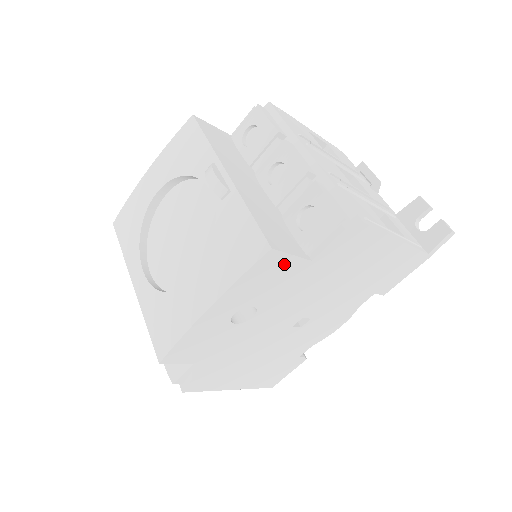
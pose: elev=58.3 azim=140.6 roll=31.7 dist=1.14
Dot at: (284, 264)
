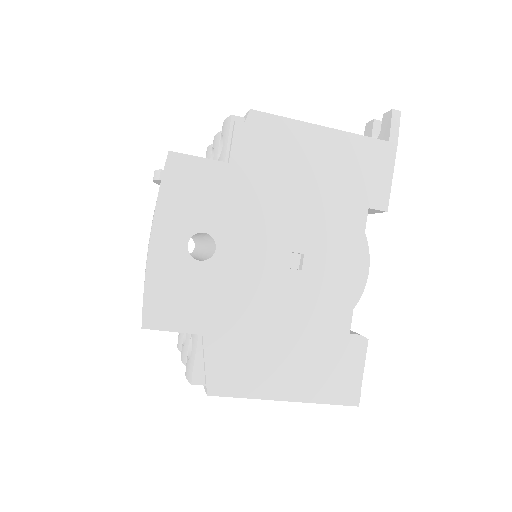
Dot at: (198, 170)
